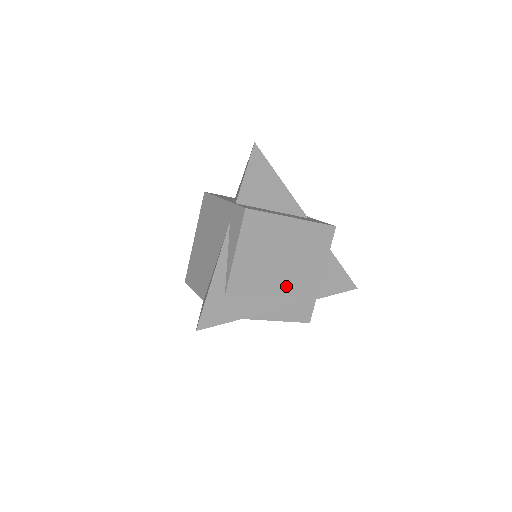
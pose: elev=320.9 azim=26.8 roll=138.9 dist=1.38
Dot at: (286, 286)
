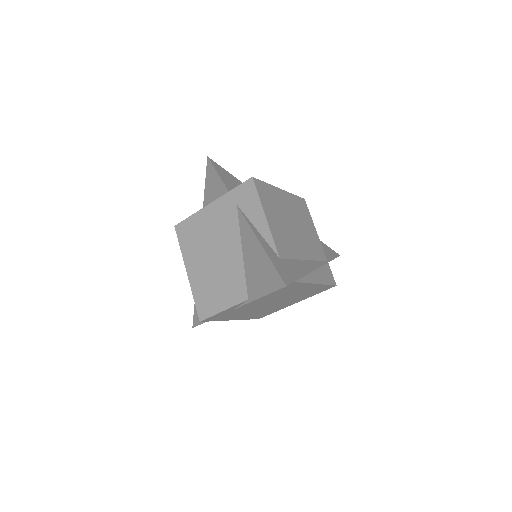
Dot at: (307, 250)
